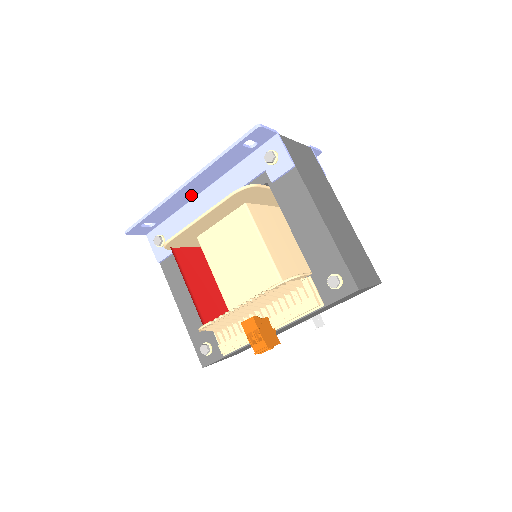
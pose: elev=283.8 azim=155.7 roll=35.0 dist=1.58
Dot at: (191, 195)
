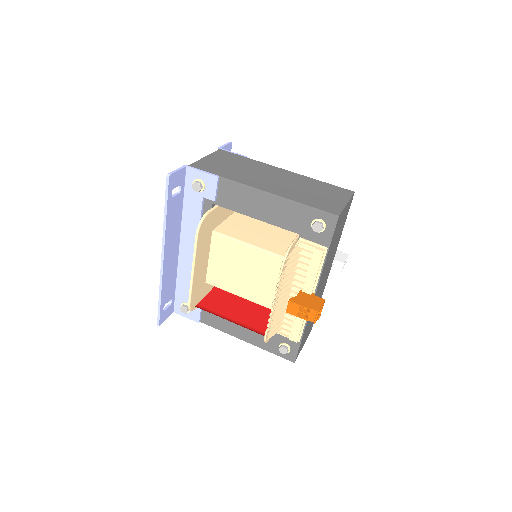
Dot at: (174, 260)
